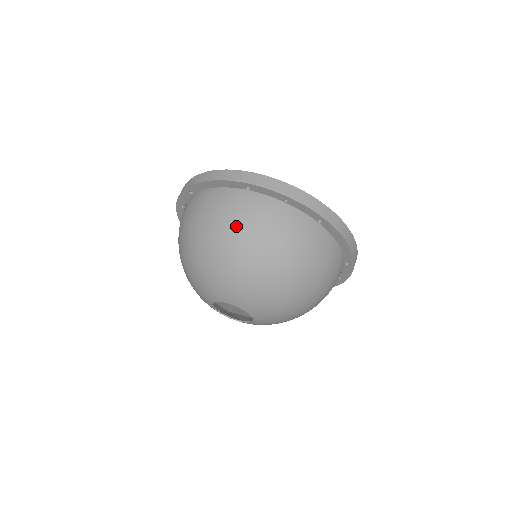
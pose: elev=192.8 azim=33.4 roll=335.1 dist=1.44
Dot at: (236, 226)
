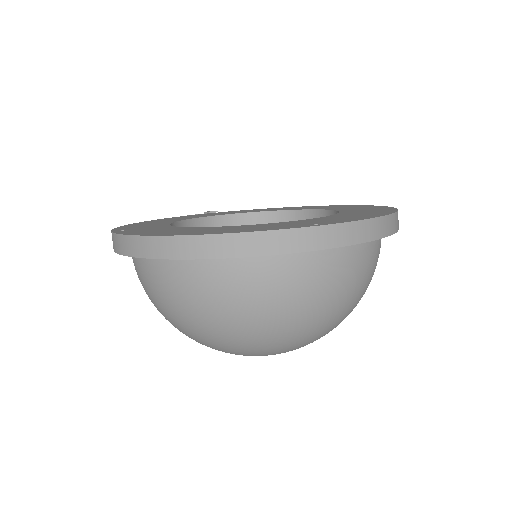
Dot at: (257, 311)
